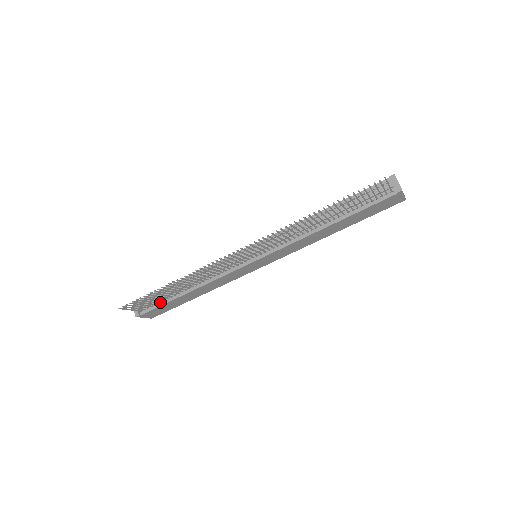
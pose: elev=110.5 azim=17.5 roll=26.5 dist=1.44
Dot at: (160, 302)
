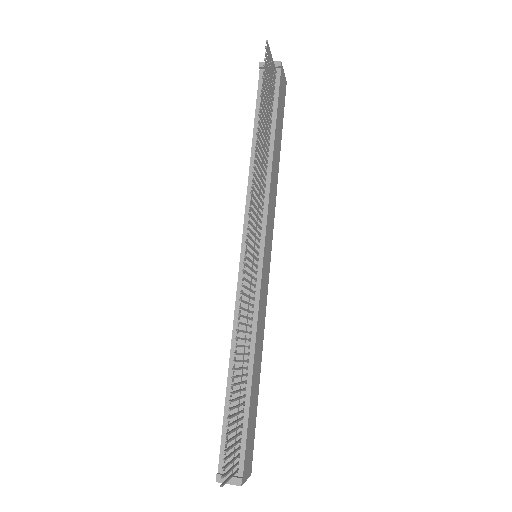
Dot at: (241, 429)
